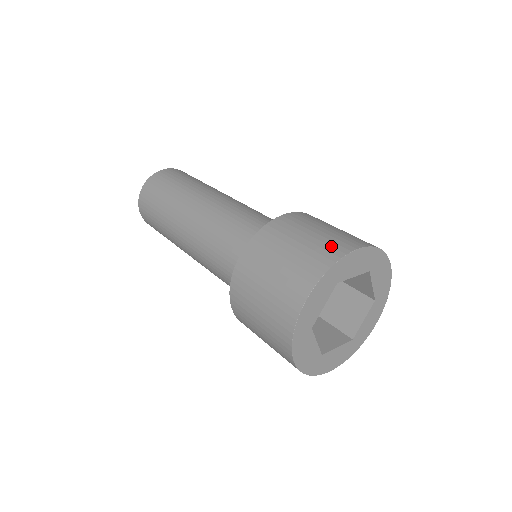
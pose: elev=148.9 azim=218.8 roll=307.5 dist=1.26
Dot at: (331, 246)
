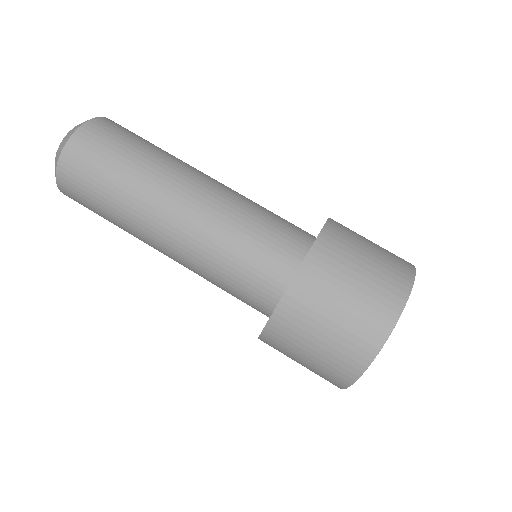
Dot at: (398, 262)
